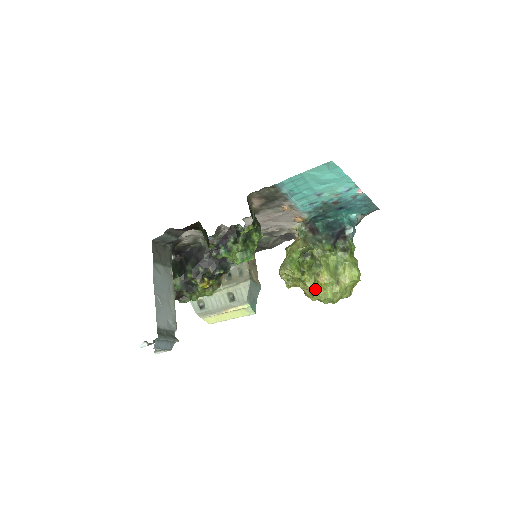
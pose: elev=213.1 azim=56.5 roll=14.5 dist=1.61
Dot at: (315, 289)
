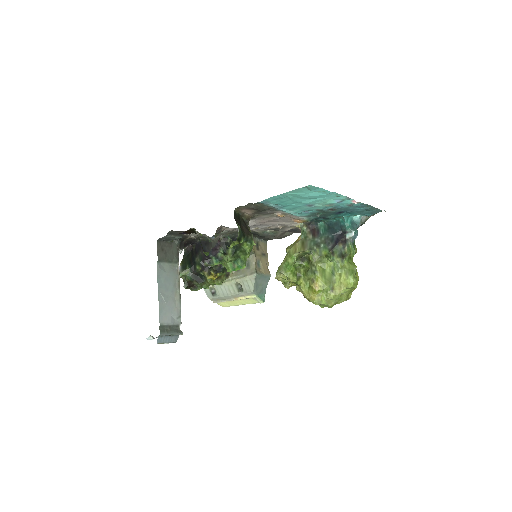
Dot at: (309, 295)
